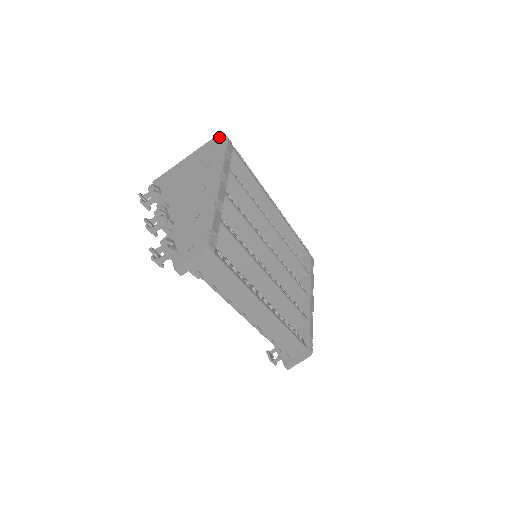
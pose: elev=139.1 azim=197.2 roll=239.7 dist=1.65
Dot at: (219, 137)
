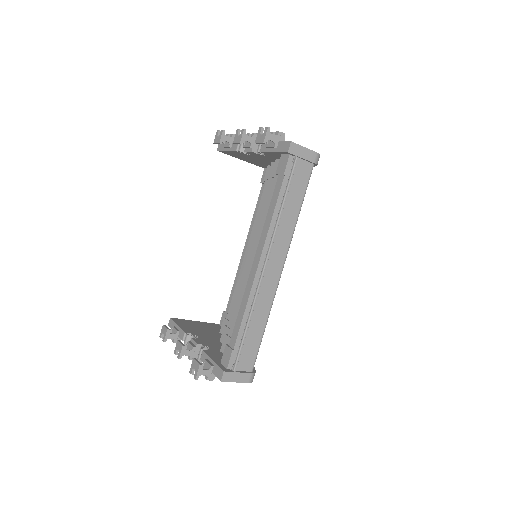
Dot at: occluded
